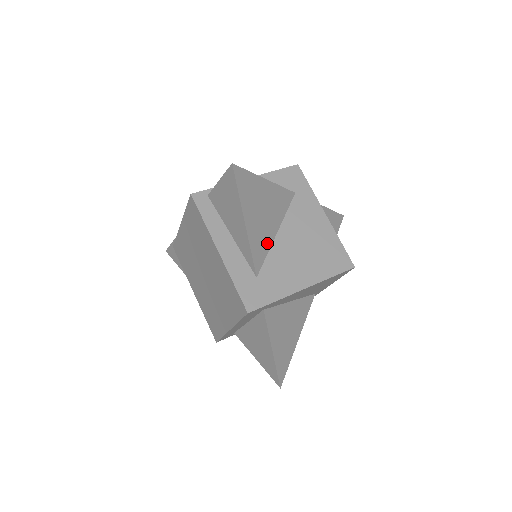
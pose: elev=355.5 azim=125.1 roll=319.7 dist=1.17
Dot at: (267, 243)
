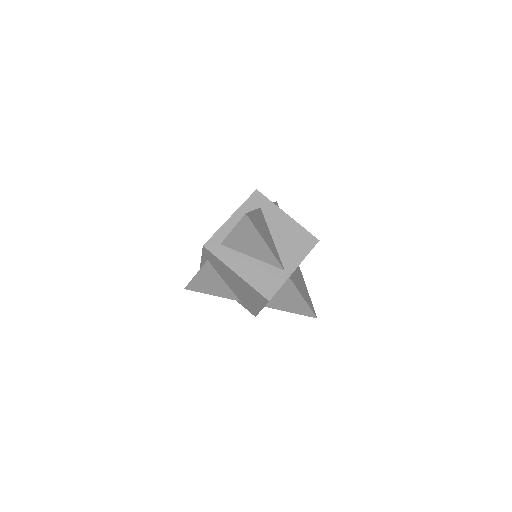
Dot at: occluded
